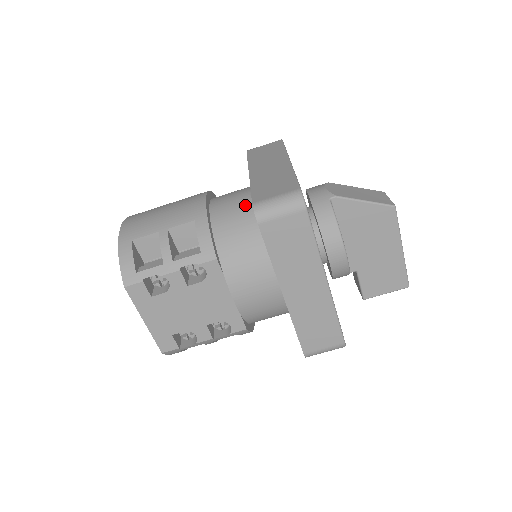
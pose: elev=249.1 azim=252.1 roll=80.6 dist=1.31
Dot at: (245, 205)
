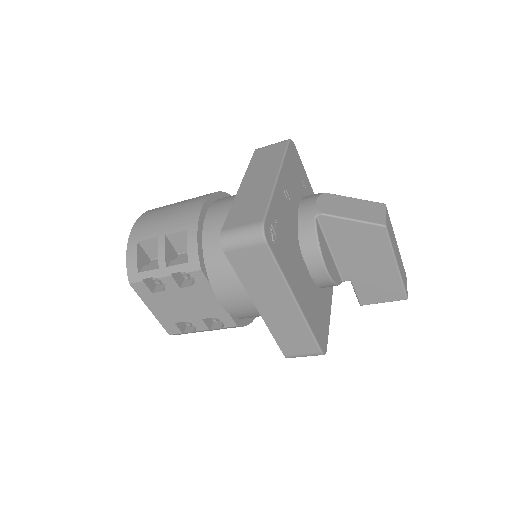
Dot at: occluded
